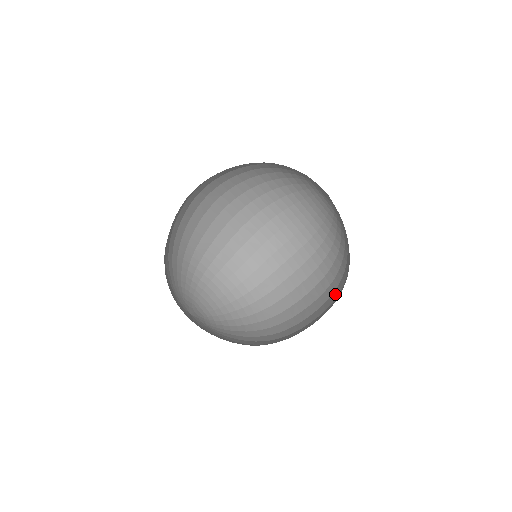
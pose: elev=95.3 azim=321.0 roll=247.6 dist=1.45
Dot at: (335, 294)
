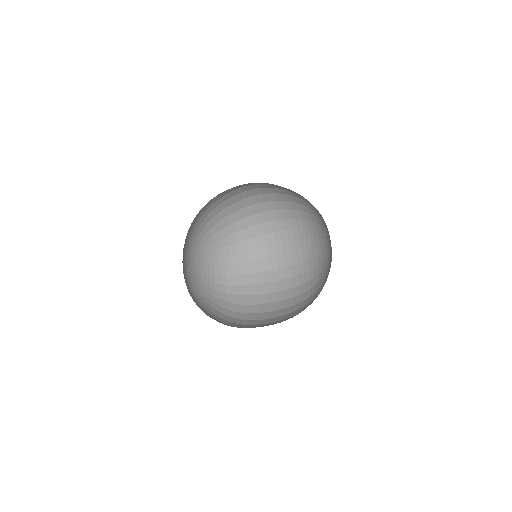
Dot at: occluded
